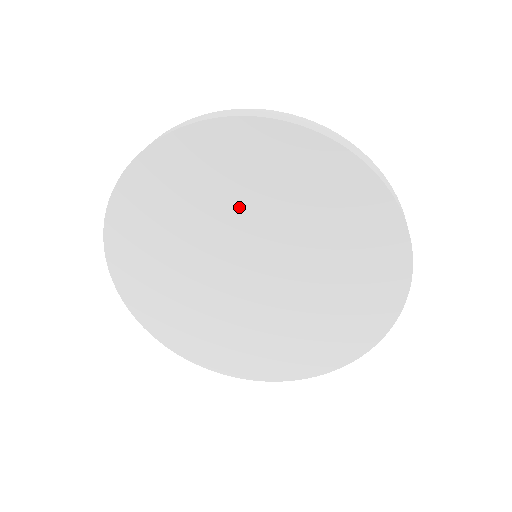
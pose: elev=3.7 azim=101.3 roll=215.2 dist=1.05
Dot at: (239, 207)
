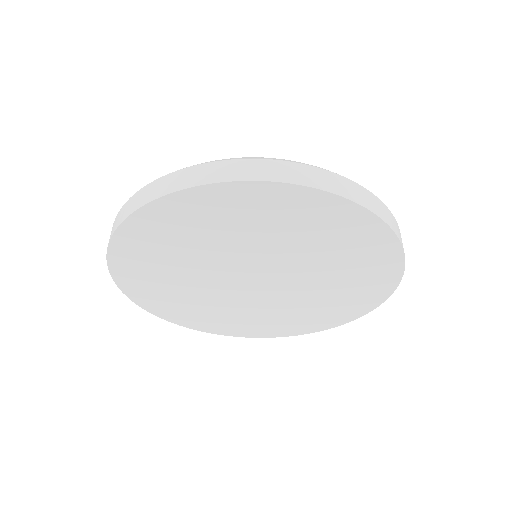
Dot at: (250, 241)
